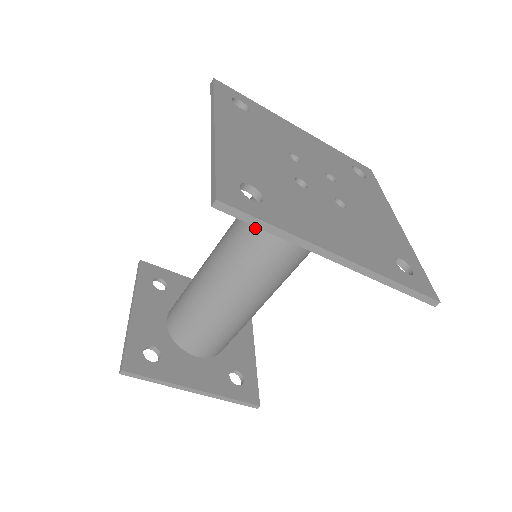
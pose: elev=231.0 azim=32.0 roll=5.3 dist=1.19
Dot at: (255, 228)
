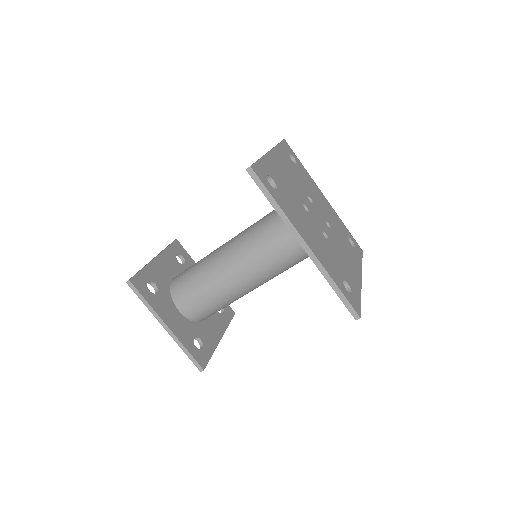
Dot at: (264, 226)
